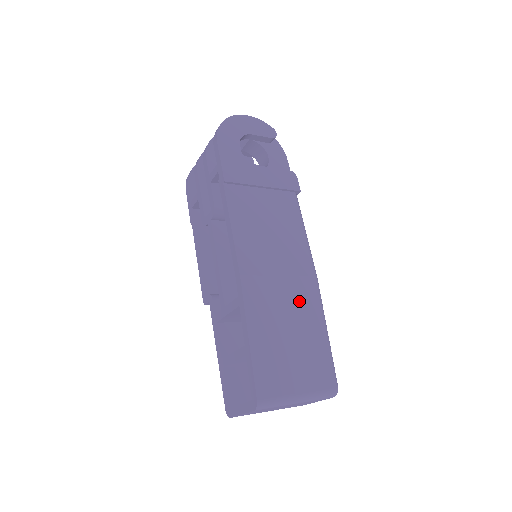
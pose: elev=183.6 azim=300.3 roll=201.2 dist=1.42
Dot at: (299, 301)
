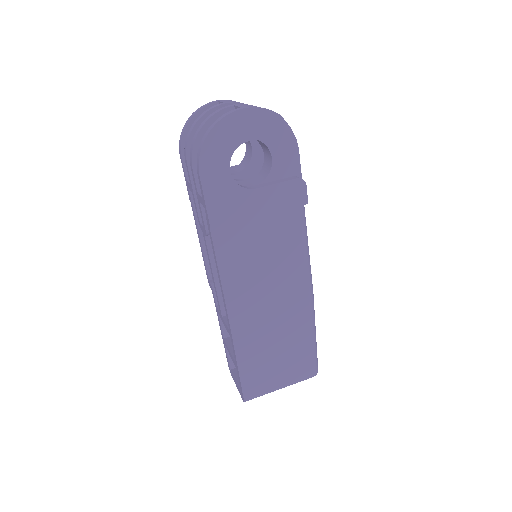
Dot at: (289, 324)
